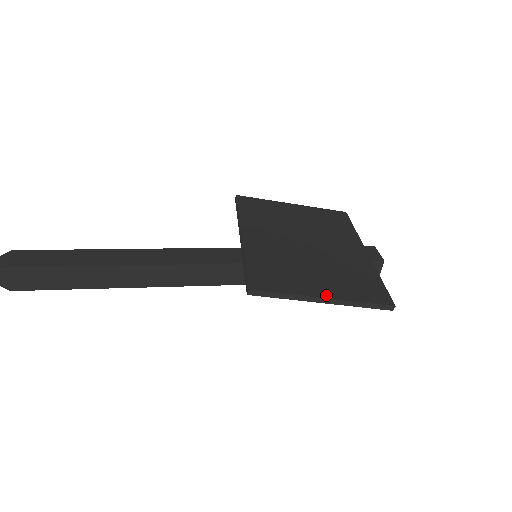
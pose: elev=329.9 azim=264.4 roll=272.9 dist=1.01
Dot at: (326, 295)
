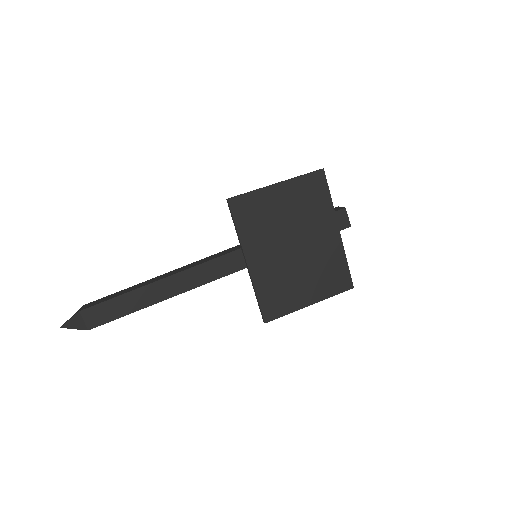
Dot at: (311, 302)
